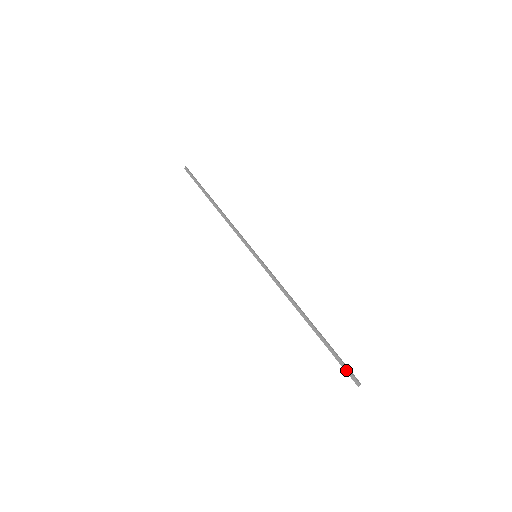
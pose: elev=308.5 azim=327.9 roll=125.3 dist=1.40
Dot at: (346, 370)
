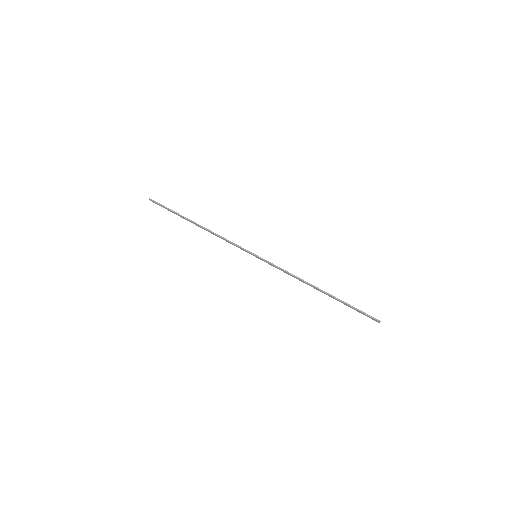
Dot at: occluded
